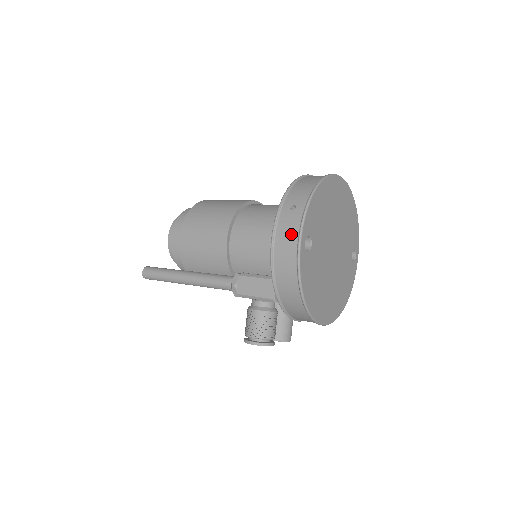
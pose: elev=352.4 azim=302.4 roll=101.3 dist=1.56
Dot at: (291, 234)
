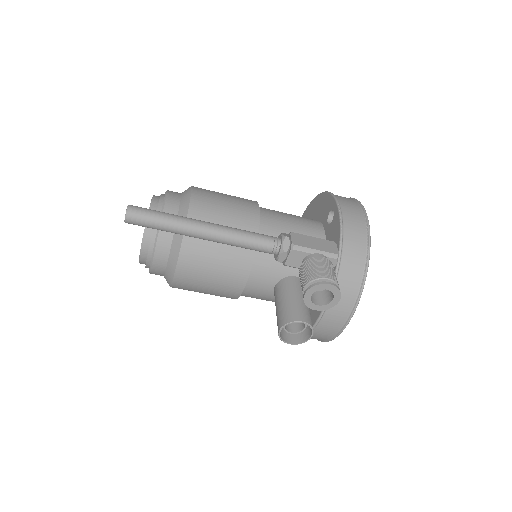
Dot at: (354, 205)
